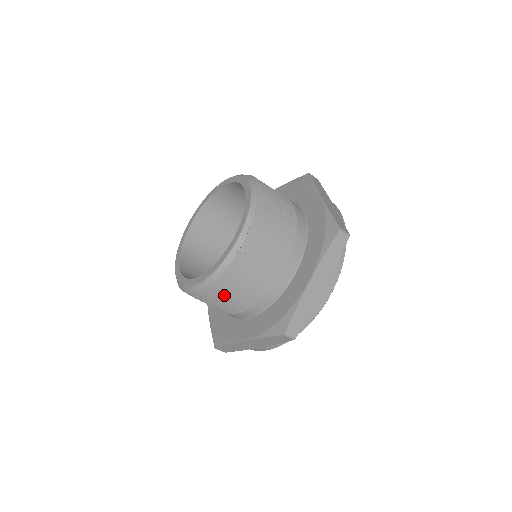
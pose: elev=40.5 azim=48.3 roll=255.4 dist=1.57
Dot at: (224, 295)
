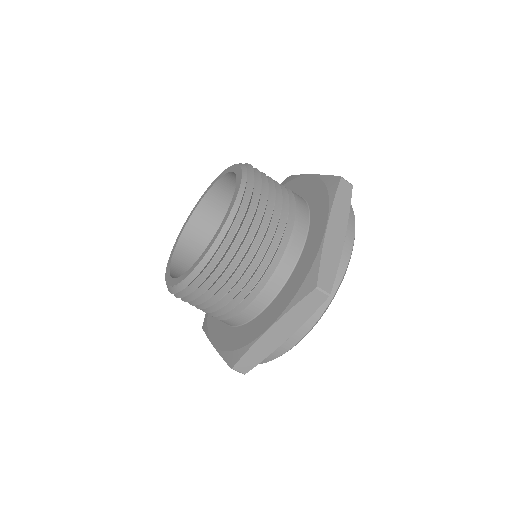
Dot at: (191, 303)
